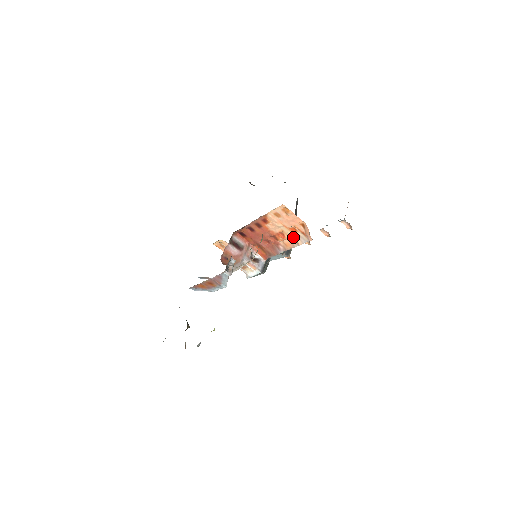
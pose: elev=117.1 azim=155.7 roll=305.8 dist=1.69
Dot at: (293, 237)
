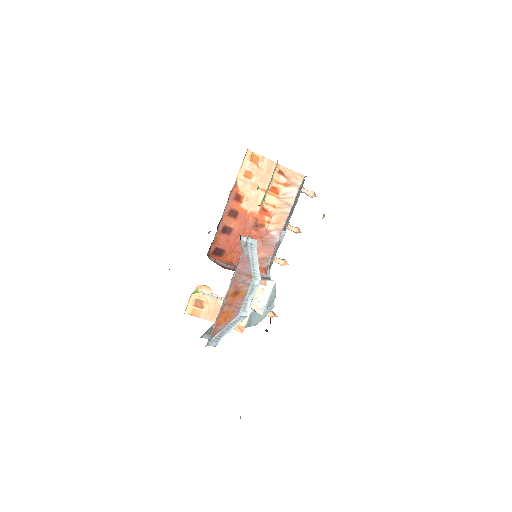
Dot at: (278, 204)
